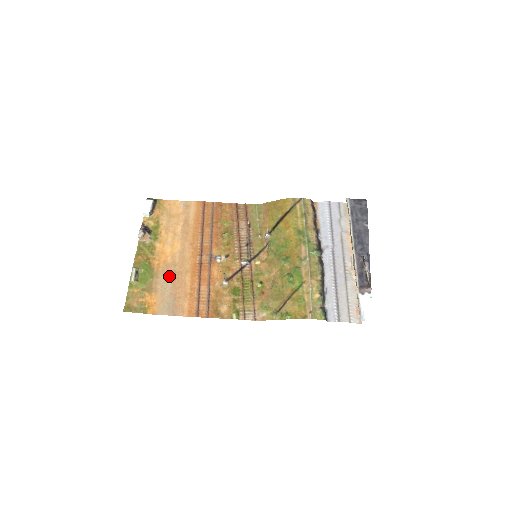
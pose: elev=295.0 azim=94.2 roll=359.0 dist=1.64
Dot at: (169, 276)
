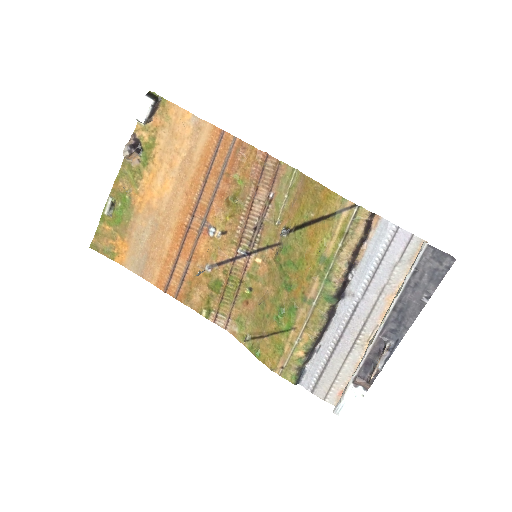
Dot at: (148, 226)
